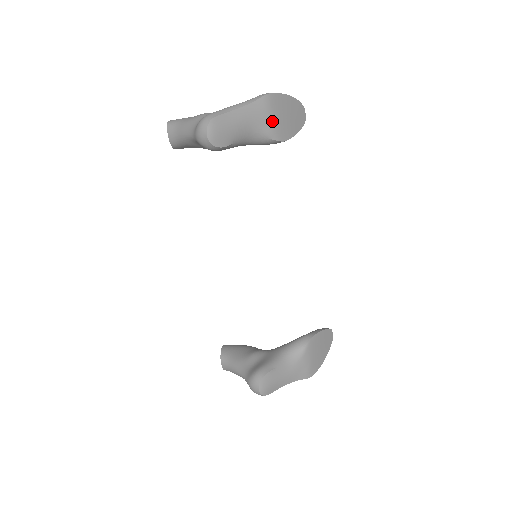
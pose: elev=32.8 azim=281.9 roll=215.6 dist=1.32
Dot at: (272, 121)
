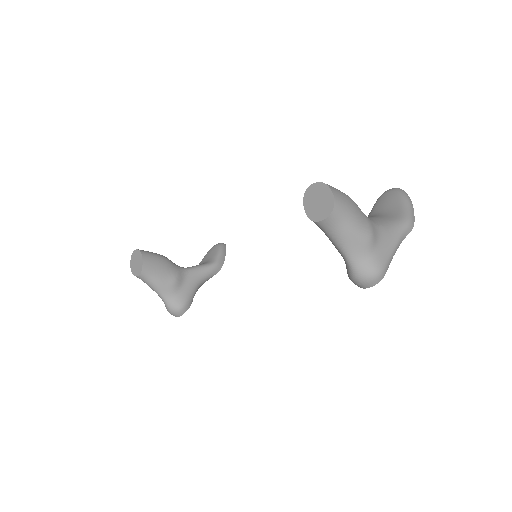
Dot at: occluded
